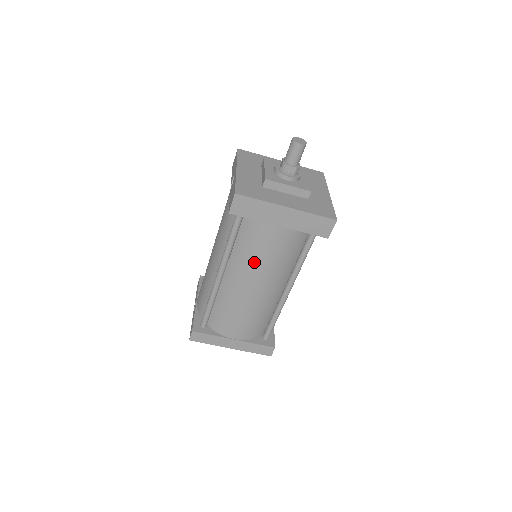
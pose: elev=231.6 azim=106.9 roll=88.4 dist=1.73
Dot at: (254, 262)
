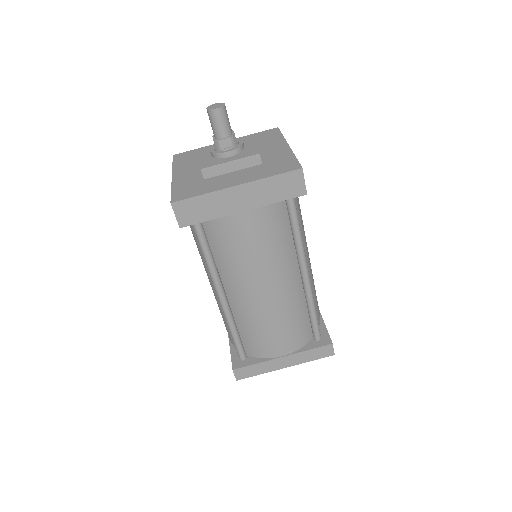
Dot at: (245, 265)
